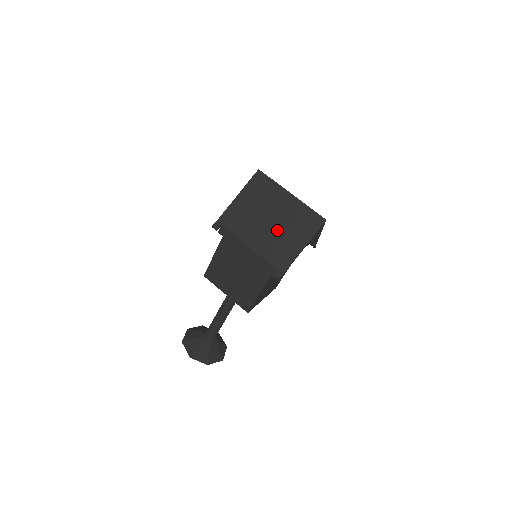
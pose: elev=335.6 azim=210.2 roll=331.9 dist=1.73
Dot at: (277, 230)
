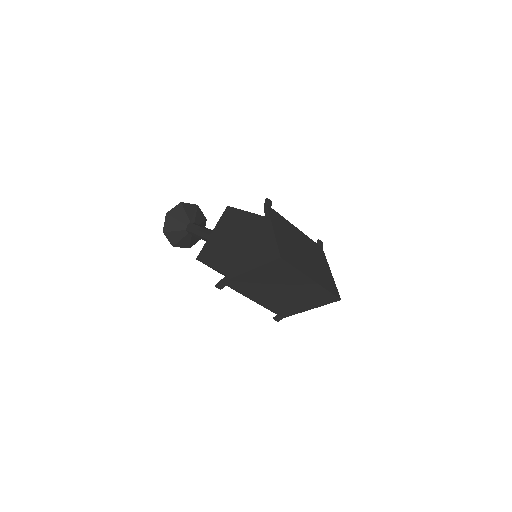
Dot at: (287, 298)
